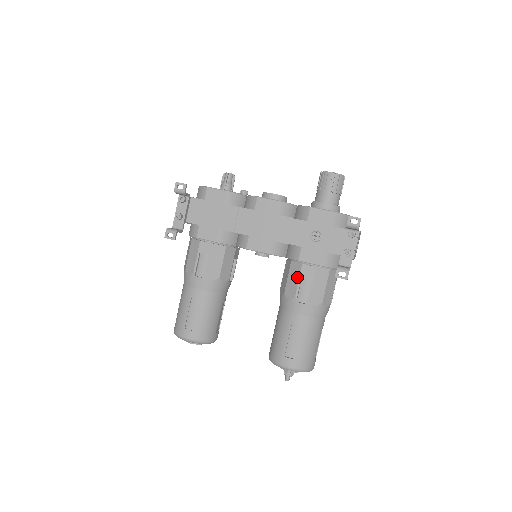
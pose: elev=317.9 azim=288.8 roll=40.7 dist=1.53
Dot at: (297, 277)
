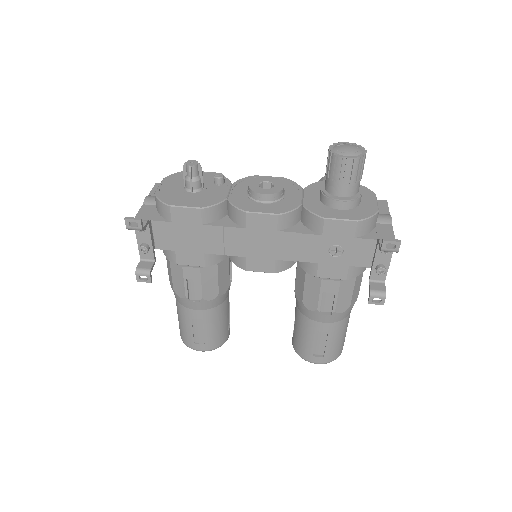
Dot at: (317, 292)
